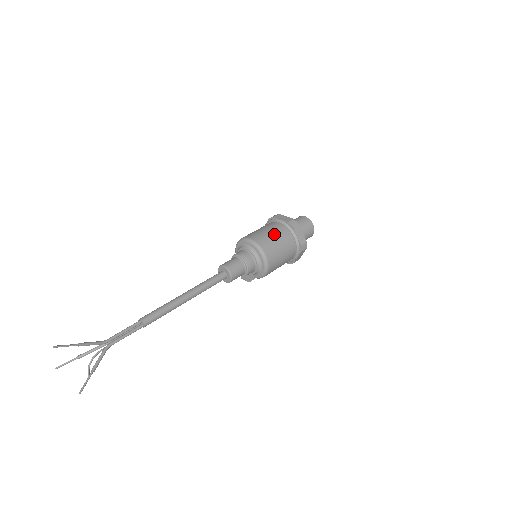
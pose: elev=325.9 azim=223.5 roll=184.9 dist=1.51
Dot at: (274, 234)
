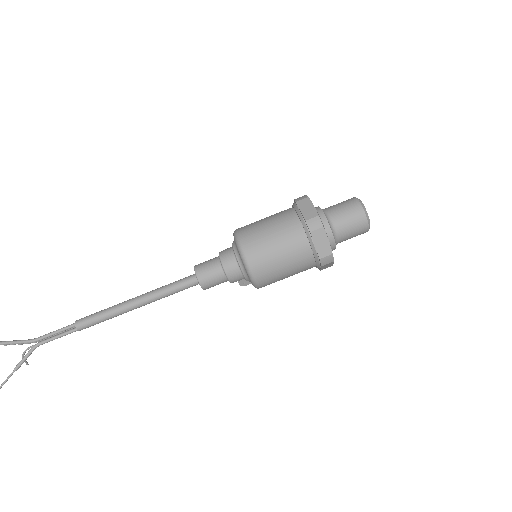
Dot at: (277, 237)
